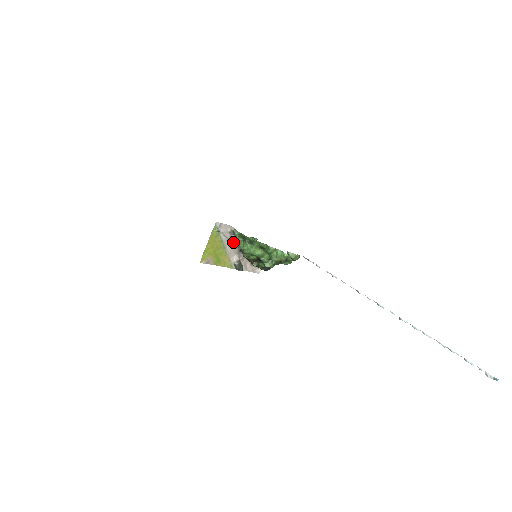
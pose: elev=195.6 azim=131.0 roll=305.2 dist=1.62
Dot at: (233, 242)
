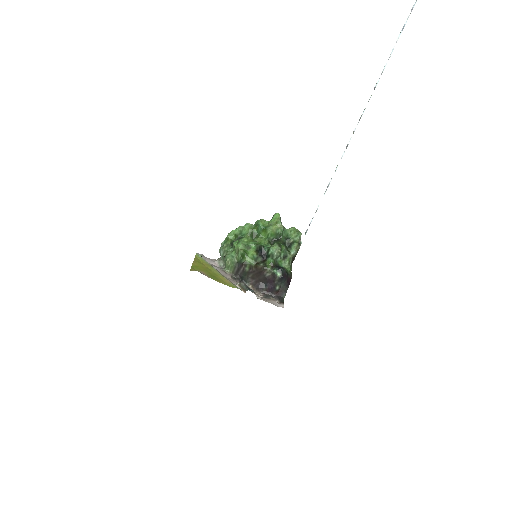
Dot at: (227, 274)
